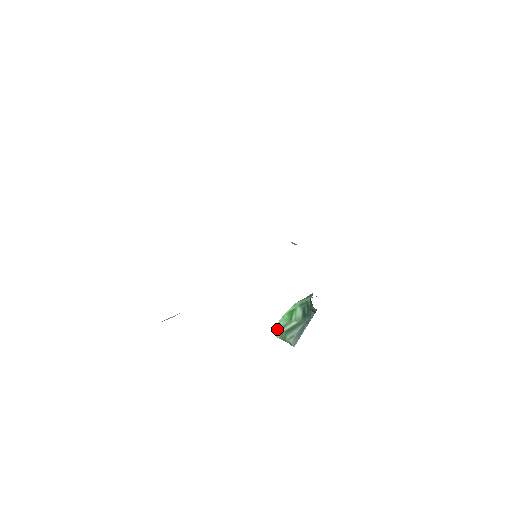
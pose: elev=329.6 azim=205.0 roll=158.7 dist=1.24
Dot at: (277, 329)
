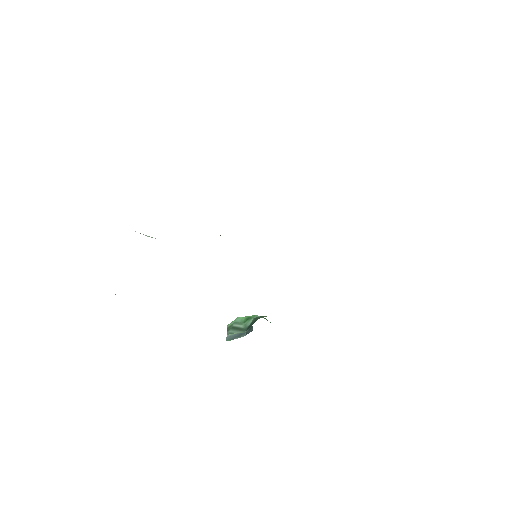
Dot at: (232, 321)
